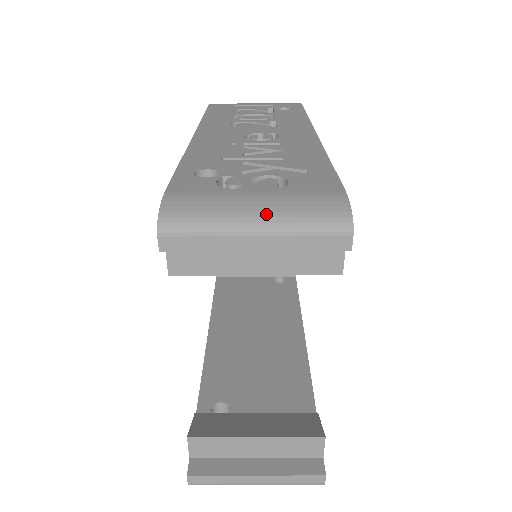
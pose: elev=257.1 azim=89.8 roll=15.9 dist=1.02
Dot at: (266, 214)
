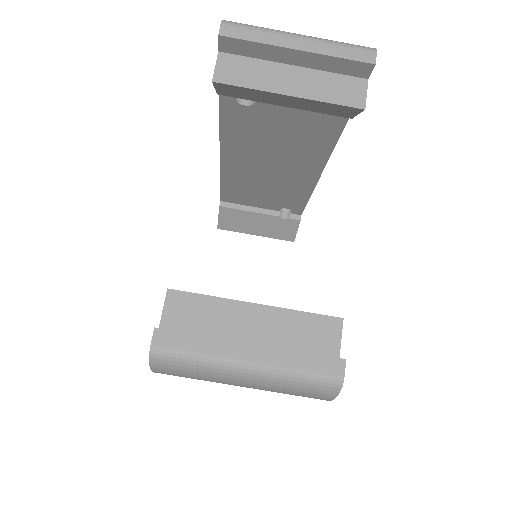
Dot at: occluded
